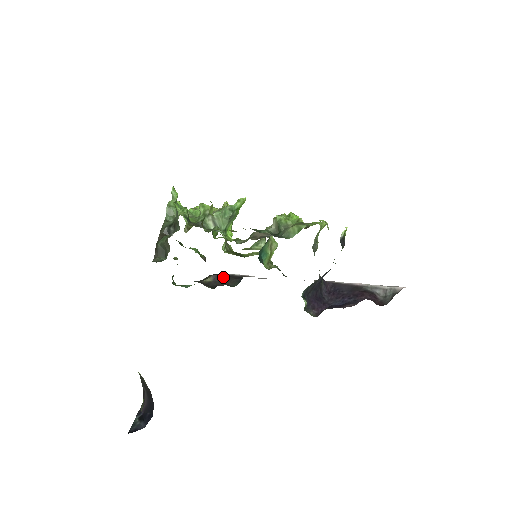
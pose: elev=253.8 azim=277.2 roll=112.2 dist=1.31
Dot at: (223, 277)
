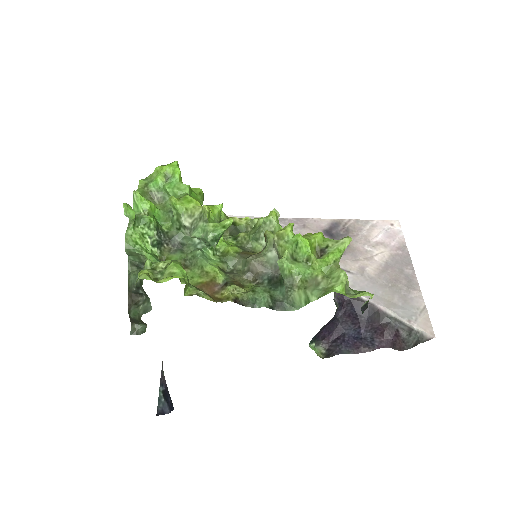
Dot at: occluded
